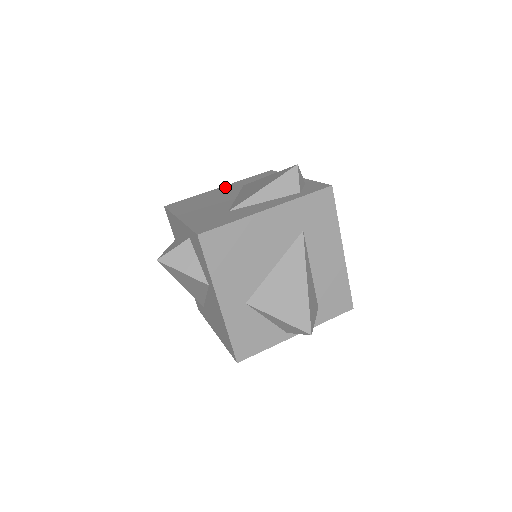
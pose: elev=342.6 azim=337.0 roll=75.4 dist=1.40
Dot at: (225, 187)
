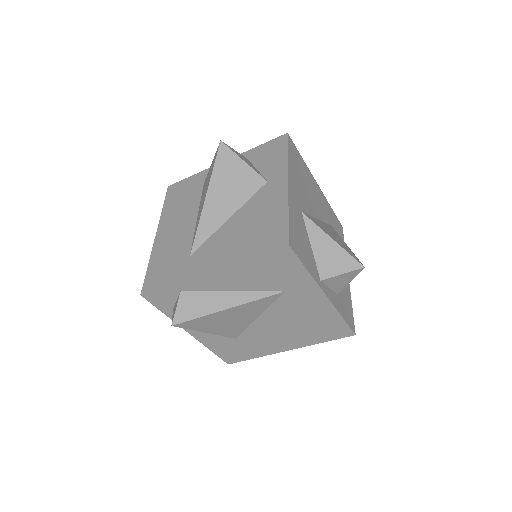
Dot at: occluded
